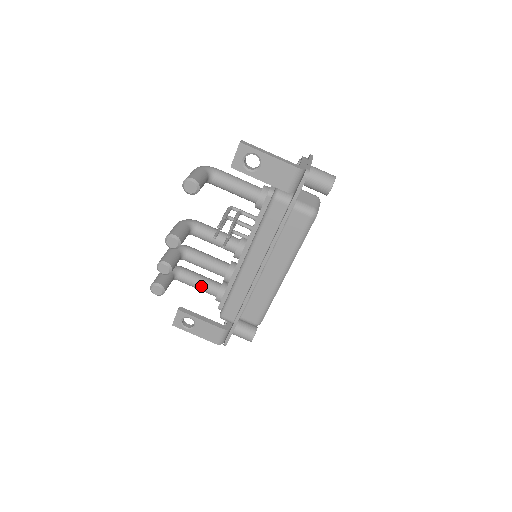
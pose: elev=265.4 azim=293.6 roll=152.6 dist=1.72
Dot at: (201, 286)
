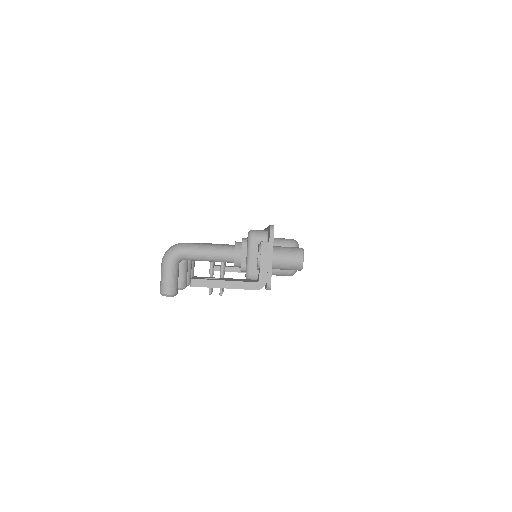
Dot at: occluded
